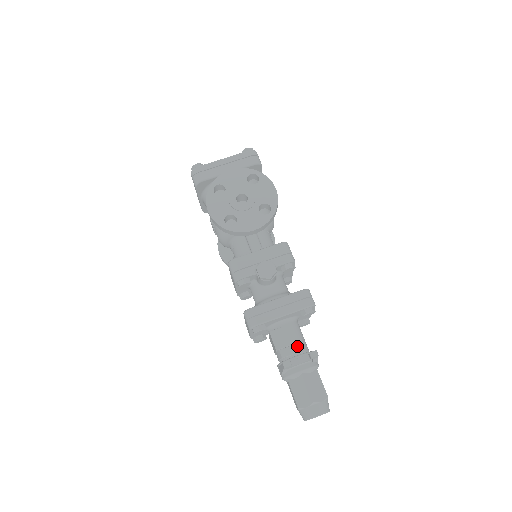
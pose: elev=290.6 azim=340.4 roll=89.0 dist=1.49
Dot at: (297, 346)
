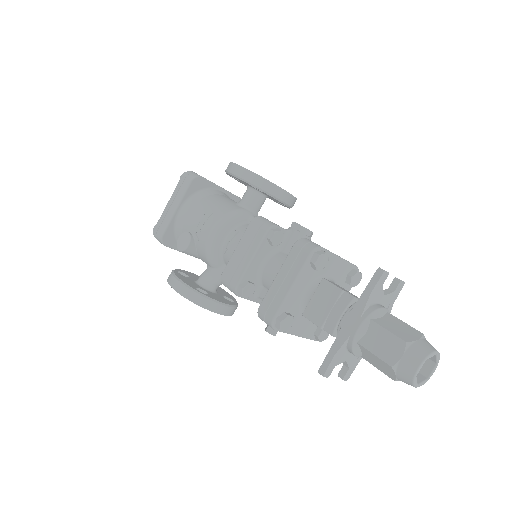
Dot at: occluded
